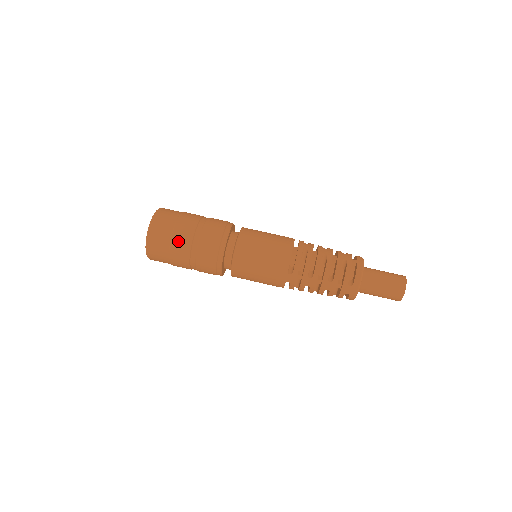
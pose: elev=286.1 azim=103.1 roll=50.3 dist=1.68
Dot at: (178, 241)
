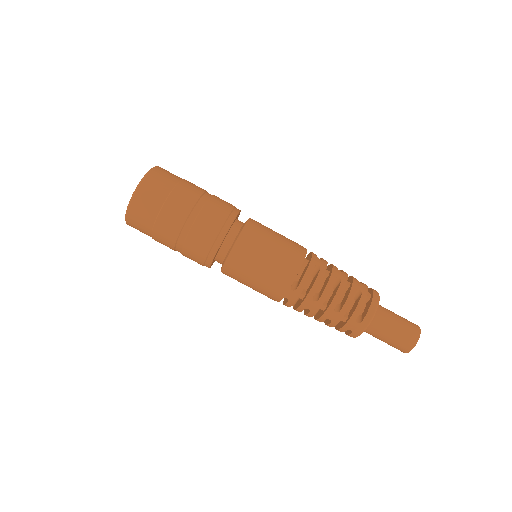
Dot at: (169, 213)
